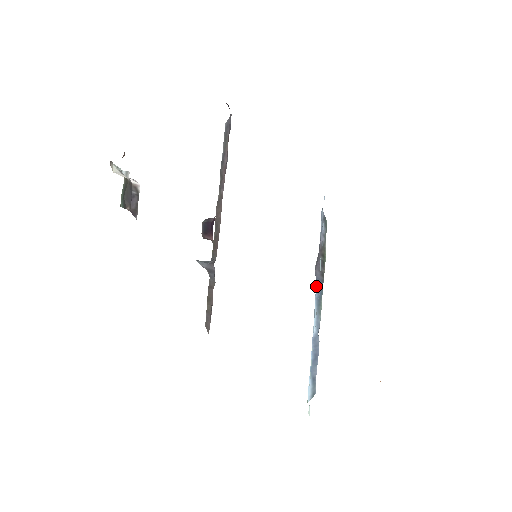
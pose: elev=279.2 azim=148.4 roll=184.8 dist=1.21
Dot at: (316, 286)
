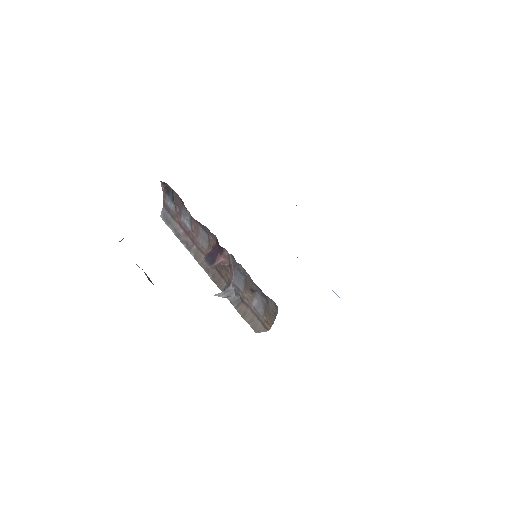
Dot at: occluded
